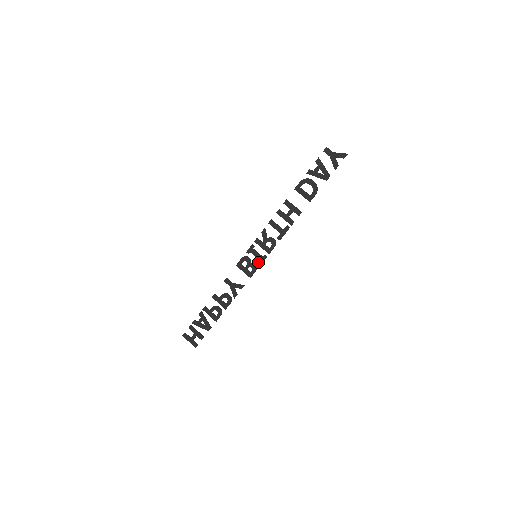
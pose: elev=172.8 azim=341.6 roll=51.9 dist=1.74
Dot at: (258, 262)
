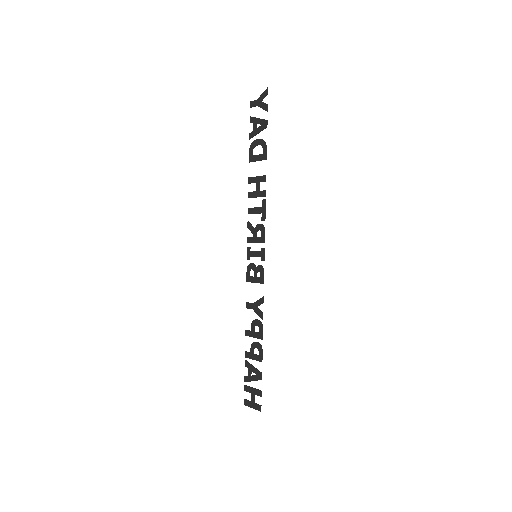
Dot at: occluded
